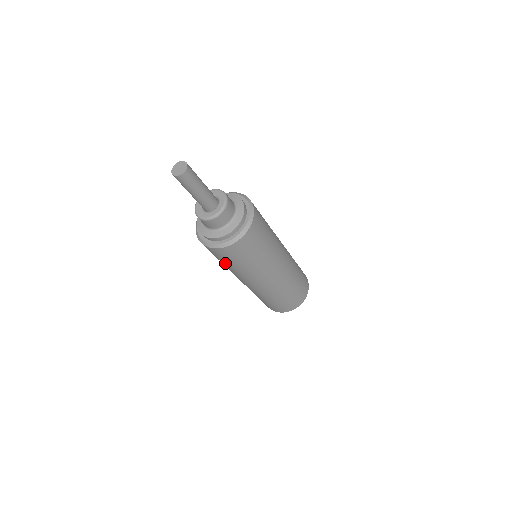
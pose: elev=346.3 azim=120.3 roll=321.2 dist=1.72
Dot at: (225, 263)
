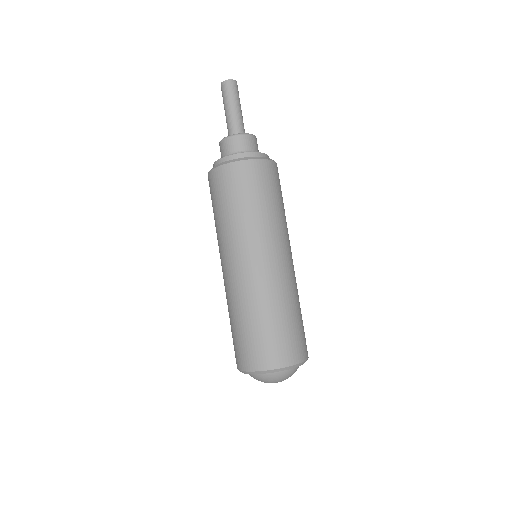
Dot at: (224, 206)
